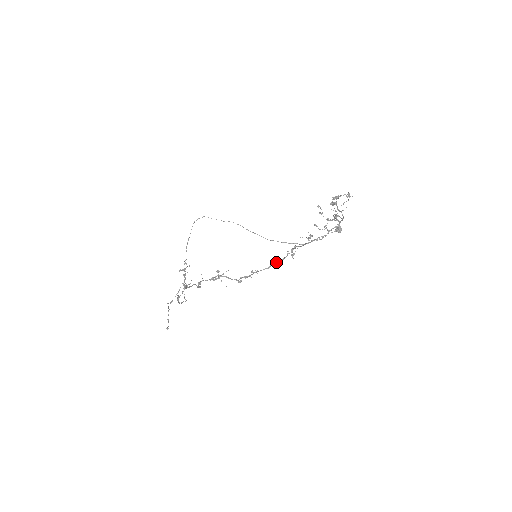
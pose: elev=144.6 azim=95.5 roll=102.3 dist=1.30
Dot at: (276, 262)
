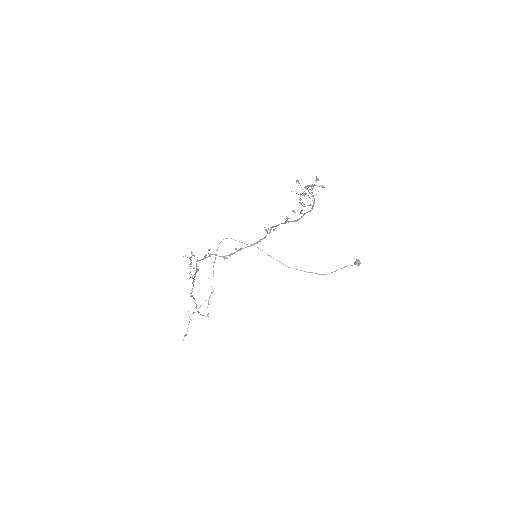
Dot at: occluded
